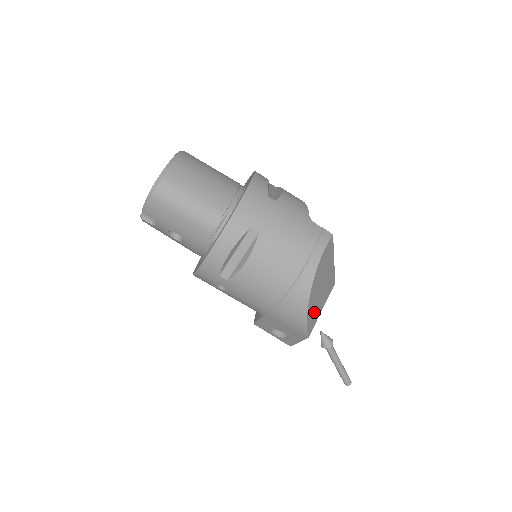
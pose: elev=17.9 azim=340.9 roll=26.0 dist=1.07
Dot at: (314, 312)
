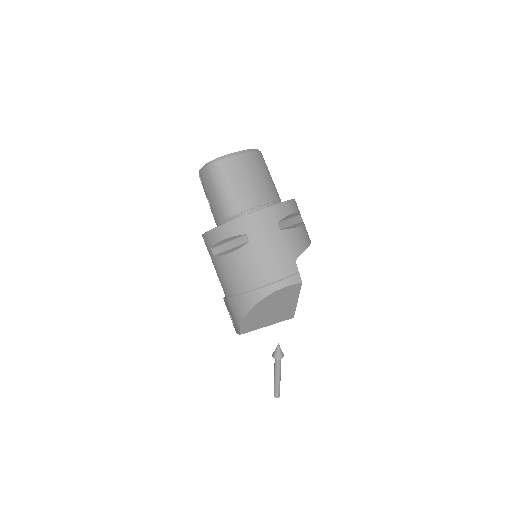
Dot at: (255, 322)
